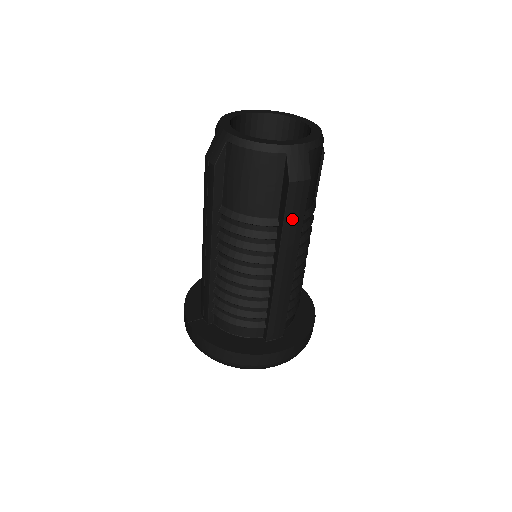
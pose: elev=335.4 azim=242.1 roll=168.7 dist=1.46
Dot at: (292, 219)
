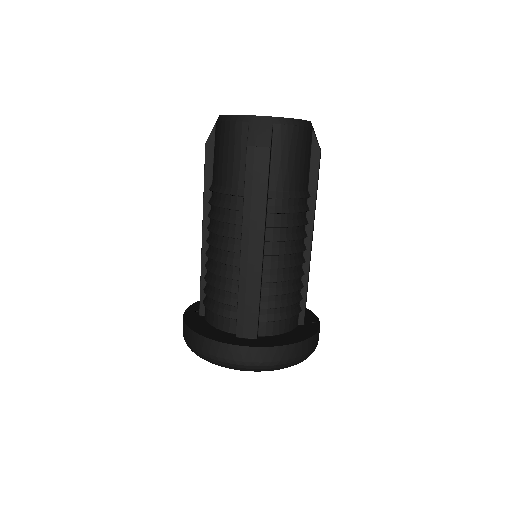
Dot at: (253, 187)
